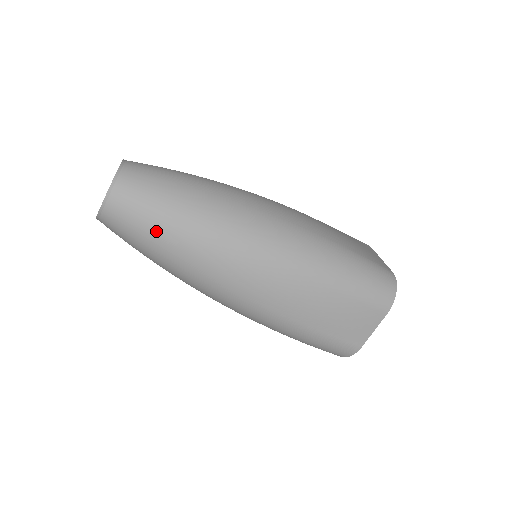
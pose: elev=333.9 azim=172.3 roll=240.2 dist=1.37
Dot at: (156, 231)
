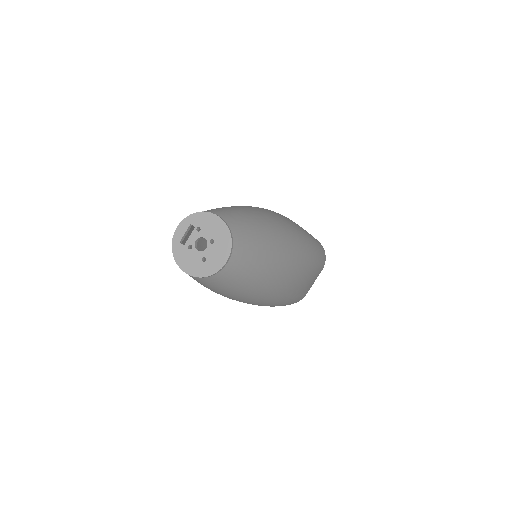
Dot at: (255, 273)
